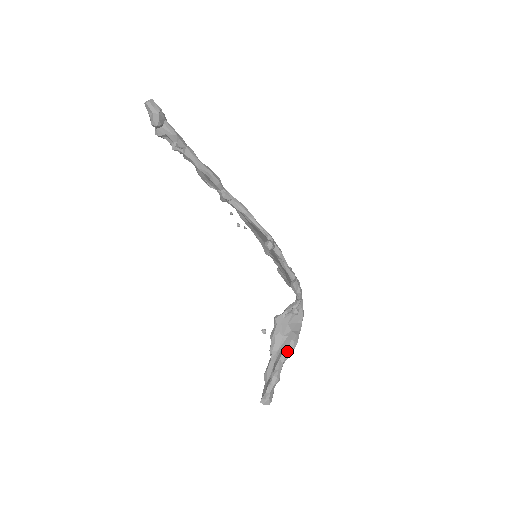
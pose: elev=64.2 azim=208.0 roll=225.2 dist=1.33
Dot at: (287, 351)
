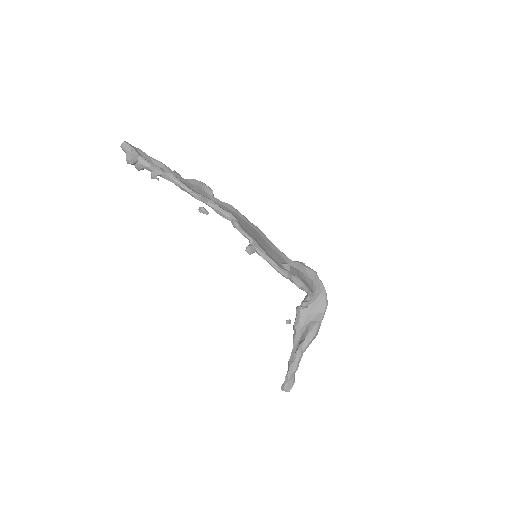
Dot at: (304, 342)
